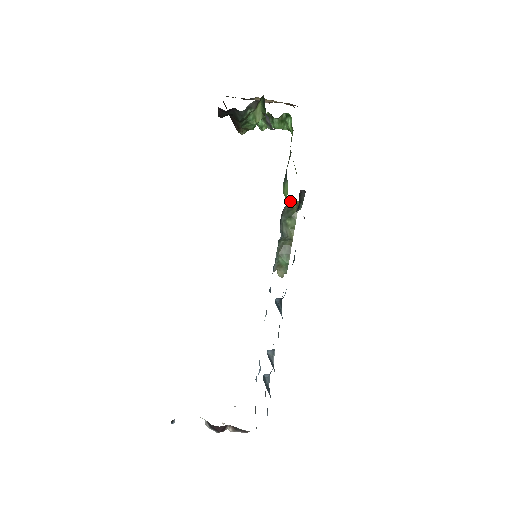
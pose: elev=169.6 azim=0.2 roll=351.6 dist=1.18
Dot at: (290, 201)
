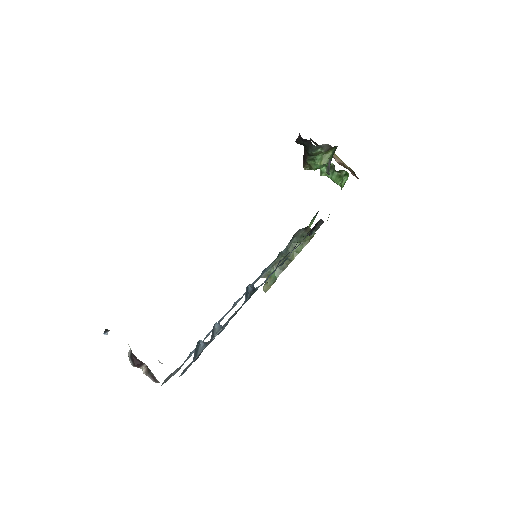
Dot at: (308, 228)
